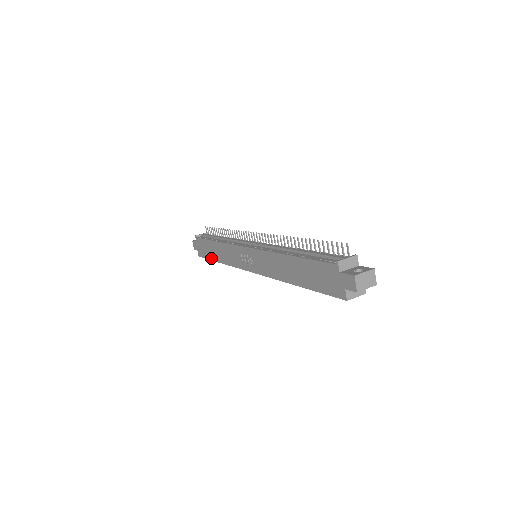
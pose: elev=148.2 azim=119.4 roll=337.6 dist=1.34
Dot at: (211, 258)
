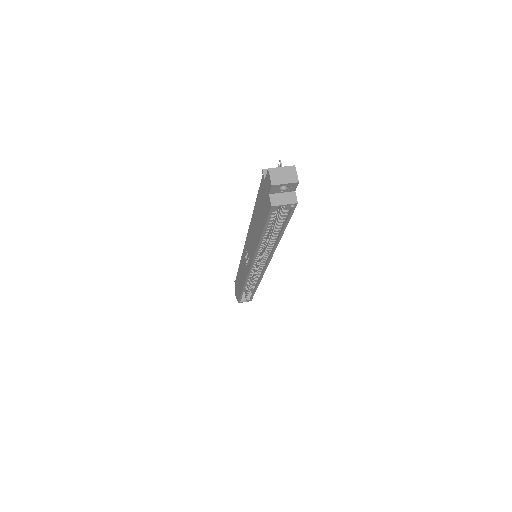
Dot at: (240, 293)
